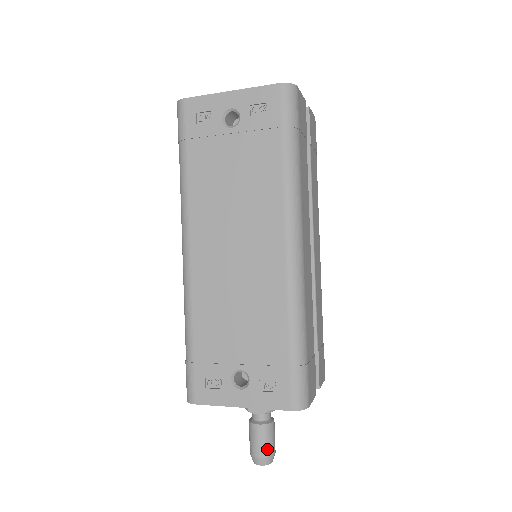
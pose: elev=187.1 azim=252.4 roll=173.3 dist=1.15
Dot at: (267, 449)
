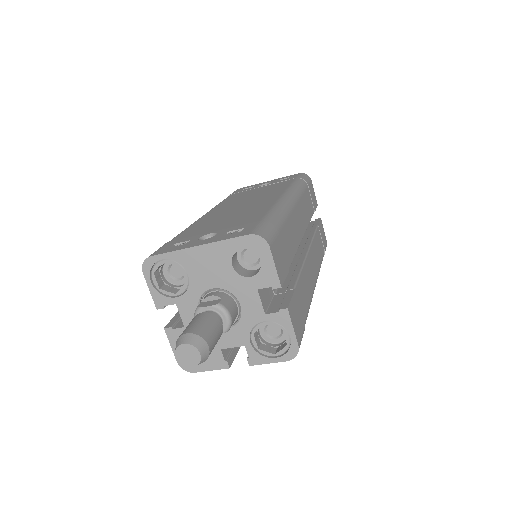
Dot at: (202, 329)
